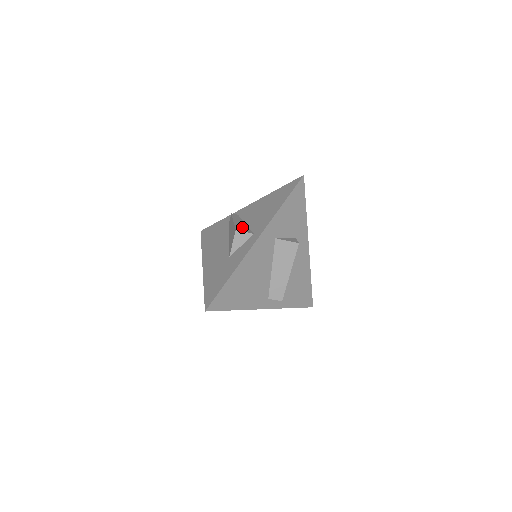
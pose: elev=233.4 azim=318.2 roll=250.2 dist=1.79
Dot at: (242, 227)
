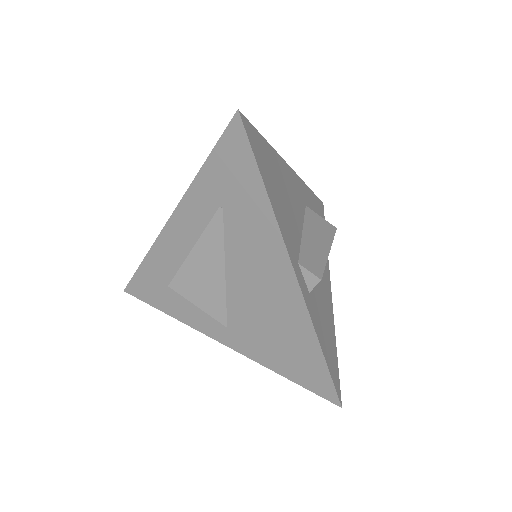
Dot at: occluded
